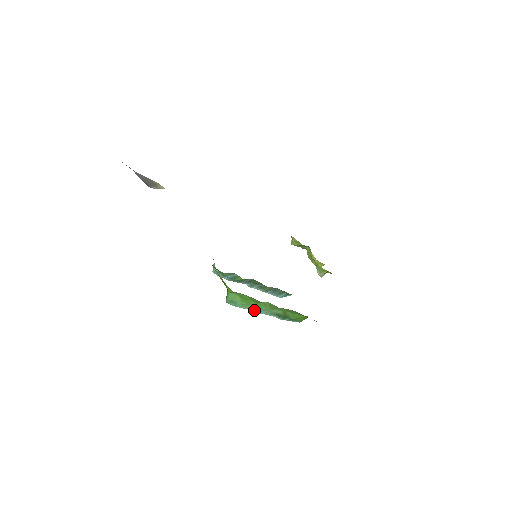
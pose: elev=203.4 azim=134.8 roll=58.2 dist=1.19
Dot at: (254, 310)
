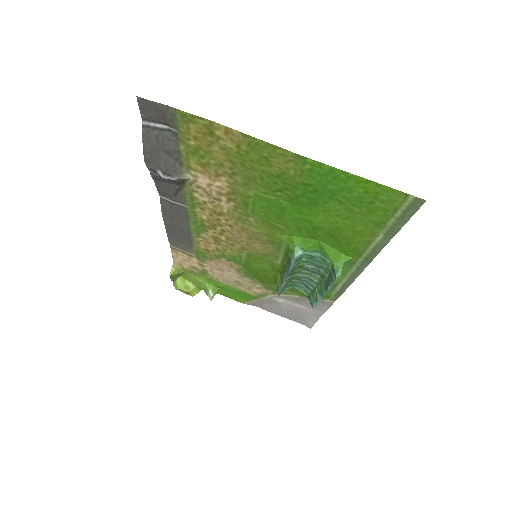
Dot at: occluded
